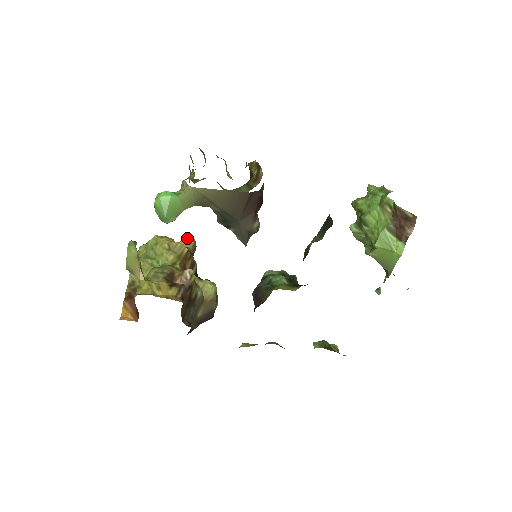
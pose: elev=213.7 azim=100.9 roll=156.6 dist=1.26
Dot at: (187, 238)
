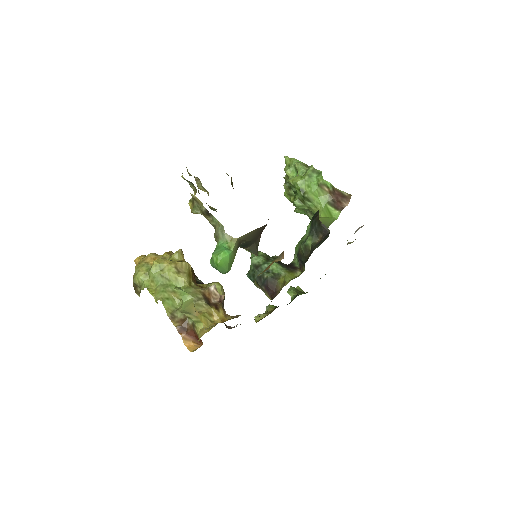
Dot at: (178, 252)
